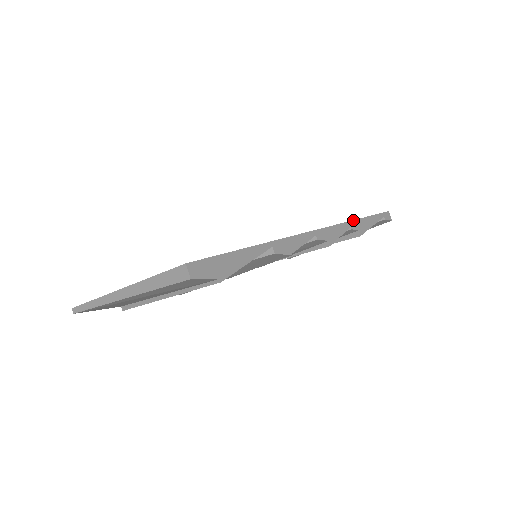
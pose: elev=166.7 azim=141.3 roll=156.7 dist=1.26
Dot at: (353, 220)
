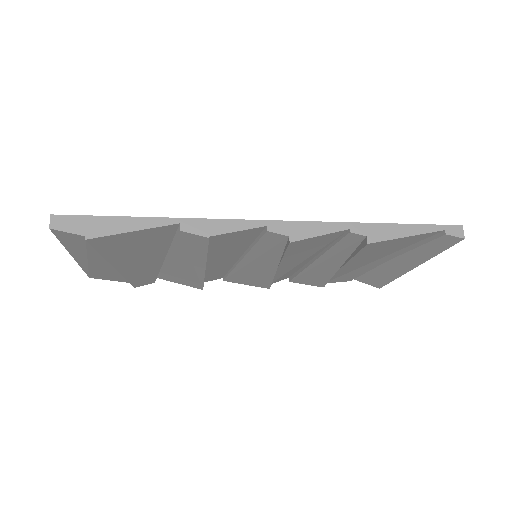
Dot at: occluded
